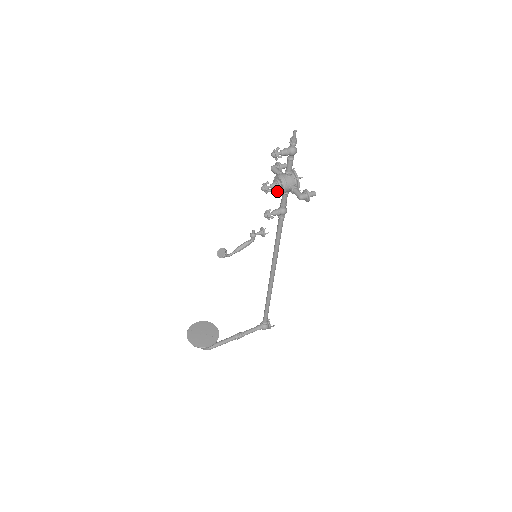
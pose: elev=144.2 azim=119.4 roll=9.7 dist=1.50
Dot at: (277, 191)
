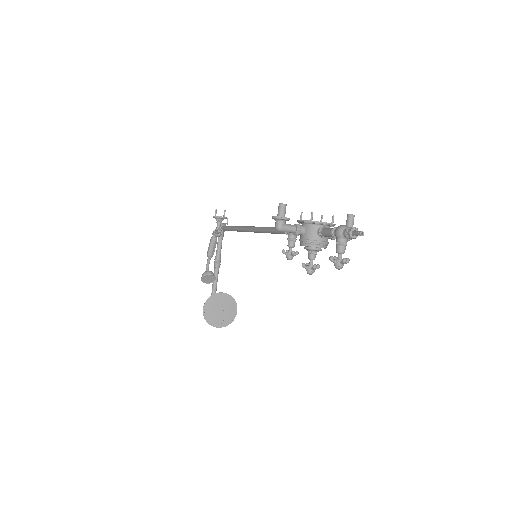
Dot at: occluded
